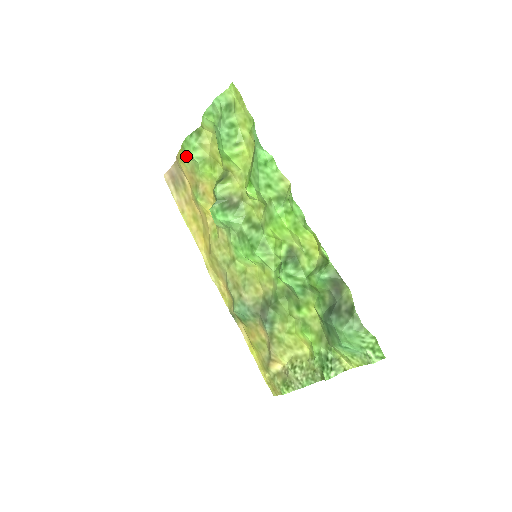
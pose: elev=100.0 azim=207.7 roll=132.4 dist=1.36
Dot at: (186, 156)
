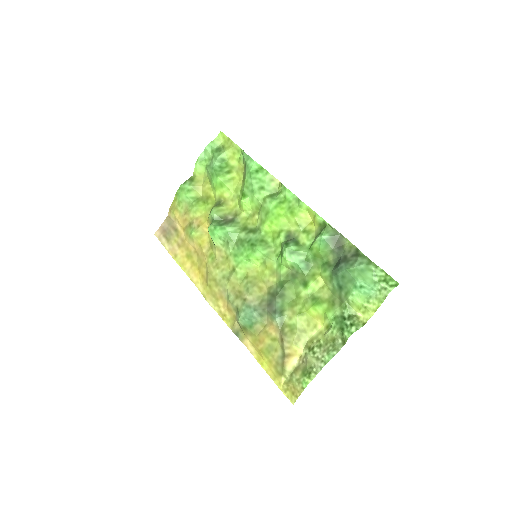
Dot at: (180, 201)
